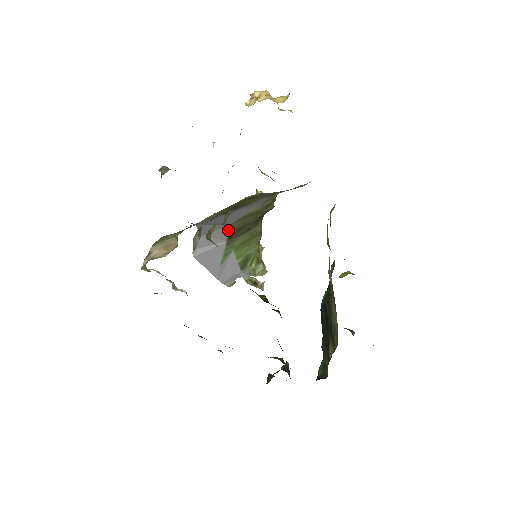
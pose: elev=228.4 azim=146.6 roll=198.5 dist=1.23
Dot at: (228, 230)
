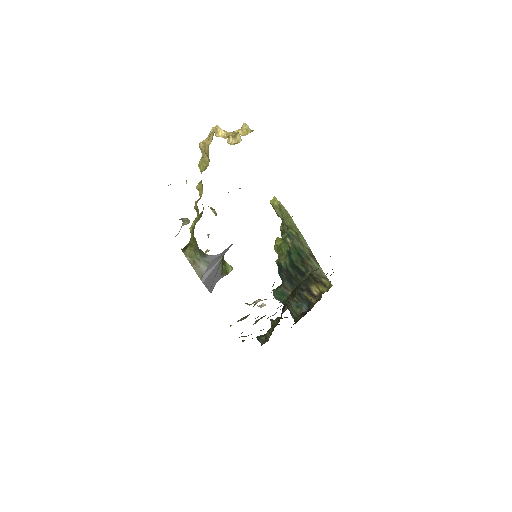
Dot at: (229, 247)
